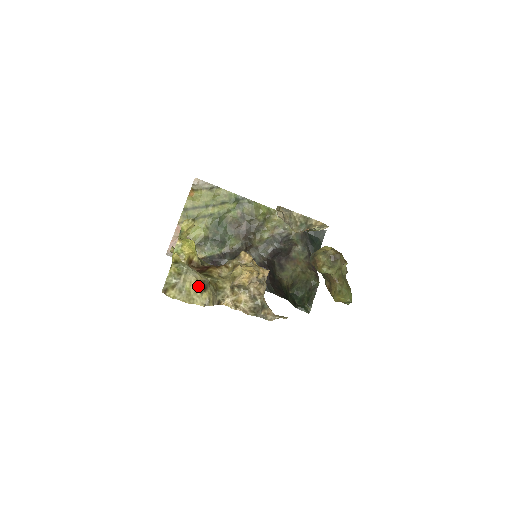
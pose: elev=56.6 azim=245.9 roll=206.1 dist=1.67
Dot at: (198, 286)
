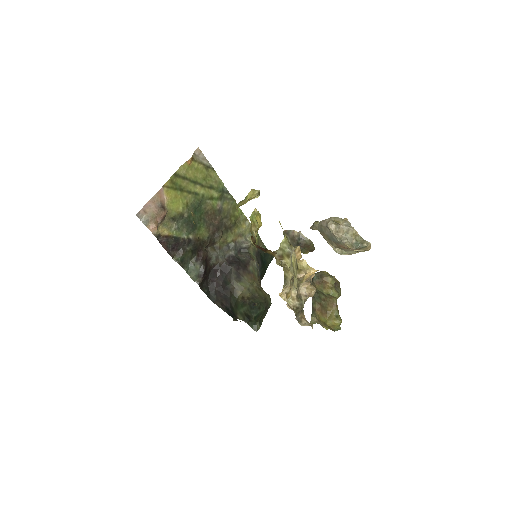
Dot at: (297, 265)
